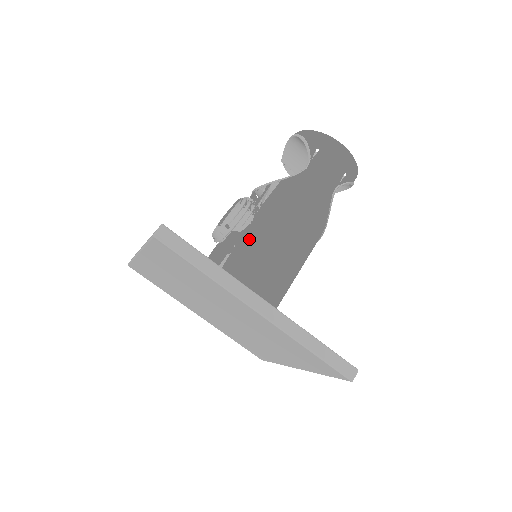
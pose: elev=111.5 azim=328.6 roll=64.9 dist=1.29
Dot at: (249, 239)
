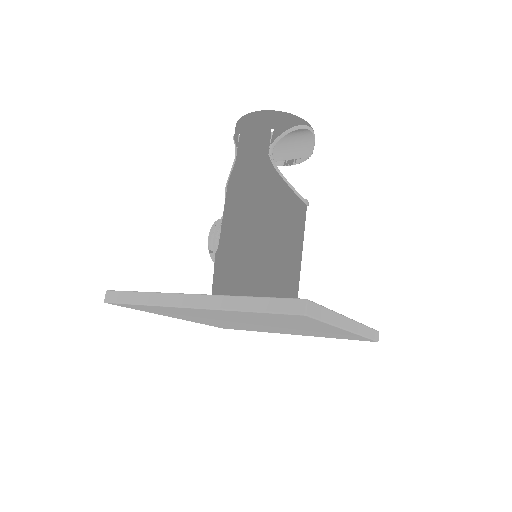
Dot at: (219, 250)
